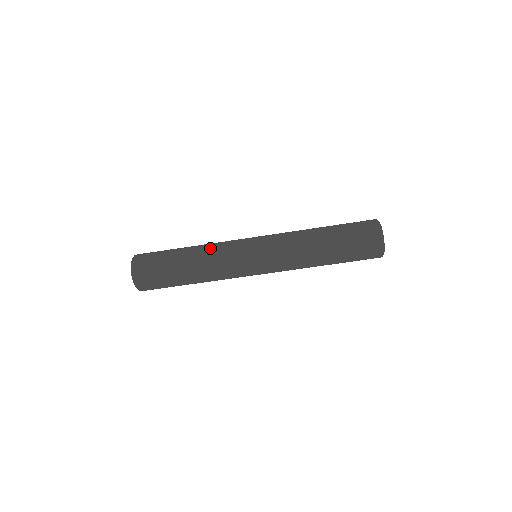
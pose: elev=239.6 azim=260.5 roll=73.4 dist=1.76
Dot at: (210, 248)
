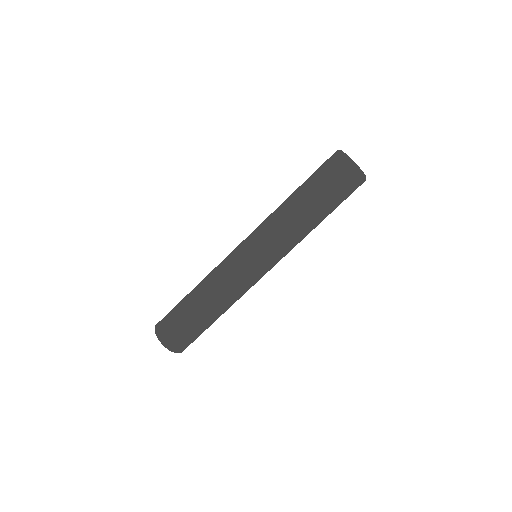
Dot at: (216, 284)
